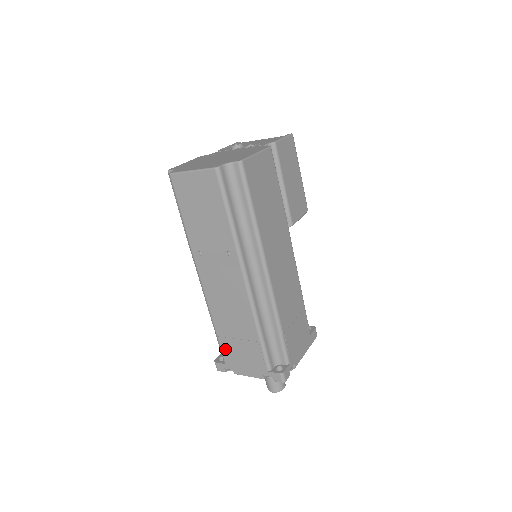
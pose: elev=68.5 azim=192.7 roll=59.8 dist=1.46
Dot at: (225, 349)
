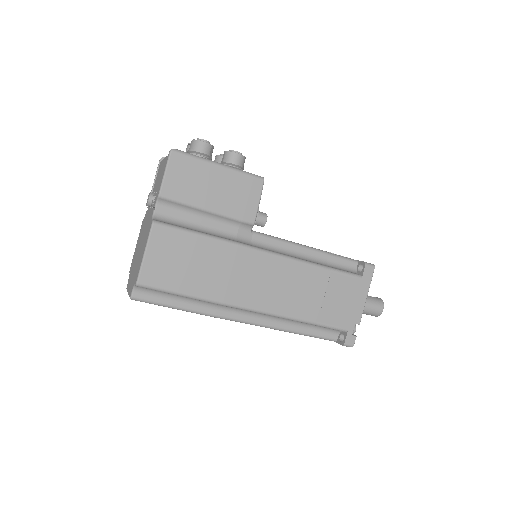
Dot at: occluded
